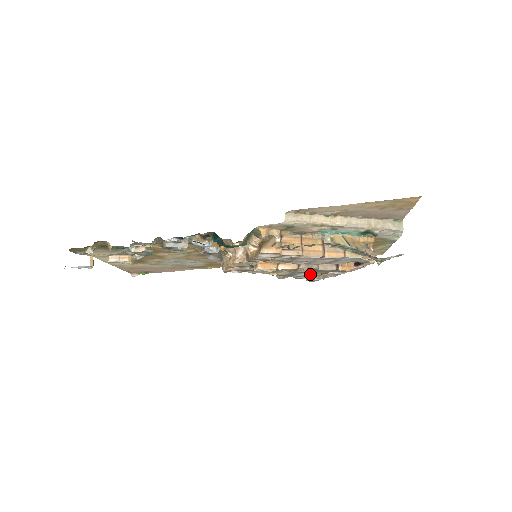
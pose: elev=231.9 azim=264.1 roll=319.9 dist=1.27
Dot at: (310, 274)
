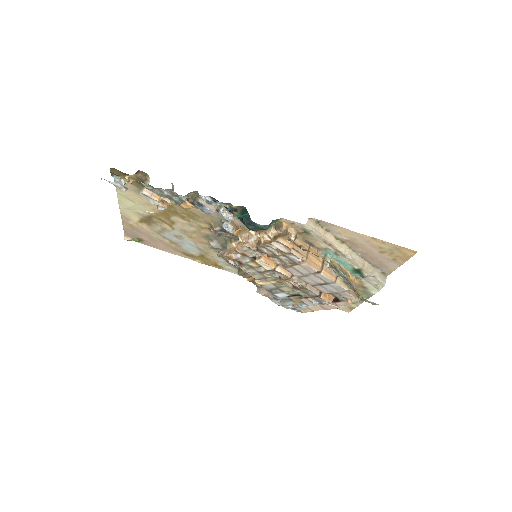
Dot at: (288, 298)
